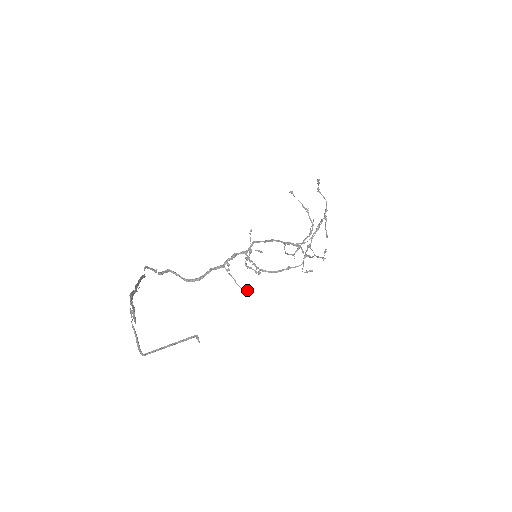
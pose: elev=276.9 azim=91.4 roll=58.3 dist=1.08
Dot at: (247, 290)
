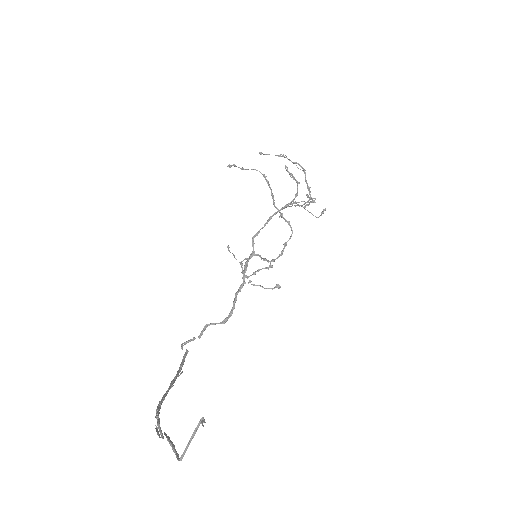
Dot at: (275, 286)
